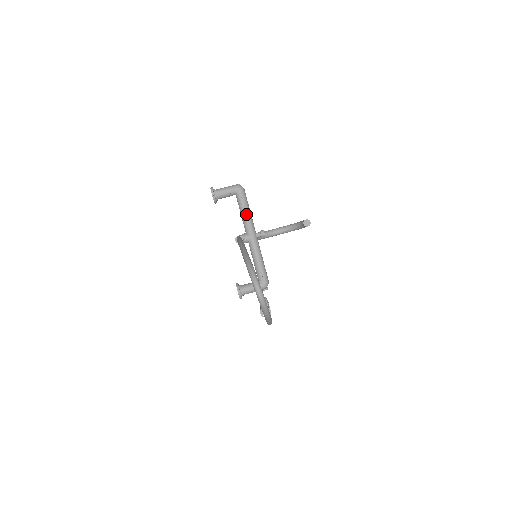
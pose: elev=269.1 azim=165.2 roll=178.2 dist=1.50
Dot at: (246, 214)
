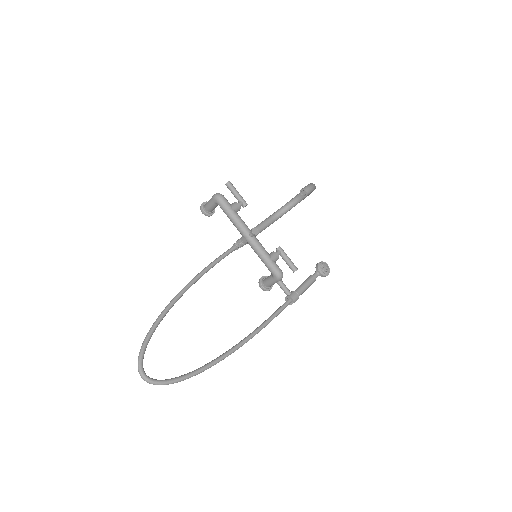
Dot at: (232, 220)
